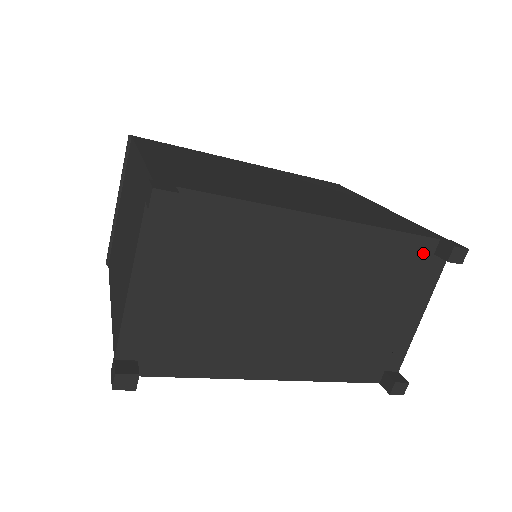
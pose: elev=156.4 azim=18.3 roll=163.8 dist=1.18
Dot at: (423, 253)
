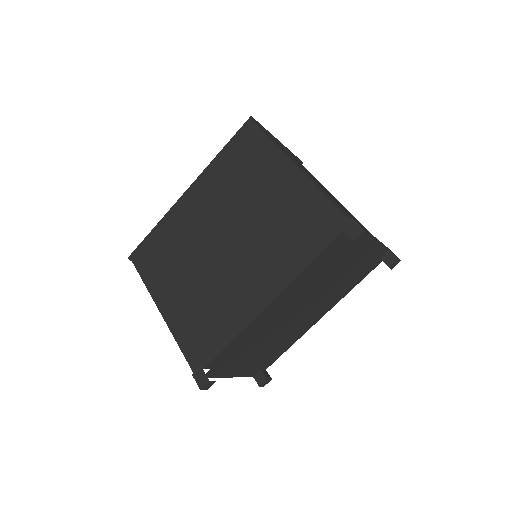
Dot at: (340, 243)
